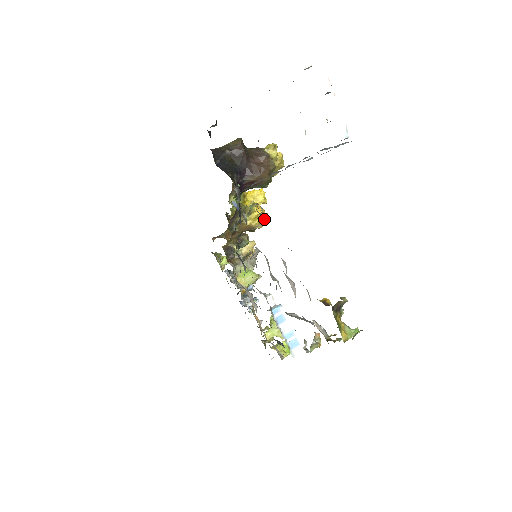
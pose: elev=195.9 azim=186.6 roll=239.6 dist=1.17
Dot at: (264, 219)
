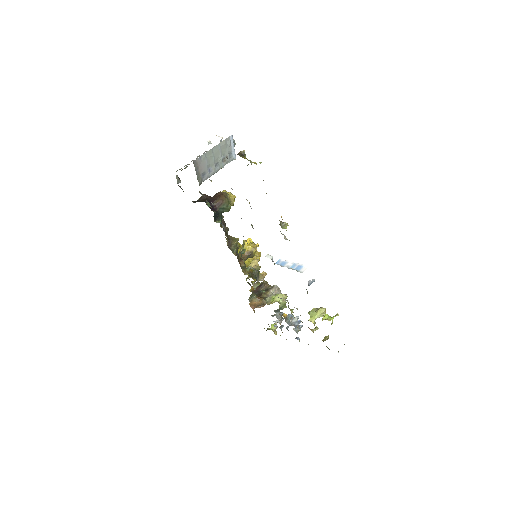
Dot at: (210, 180)
